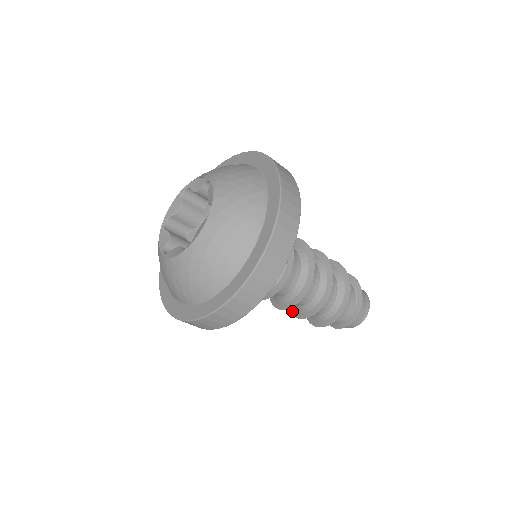
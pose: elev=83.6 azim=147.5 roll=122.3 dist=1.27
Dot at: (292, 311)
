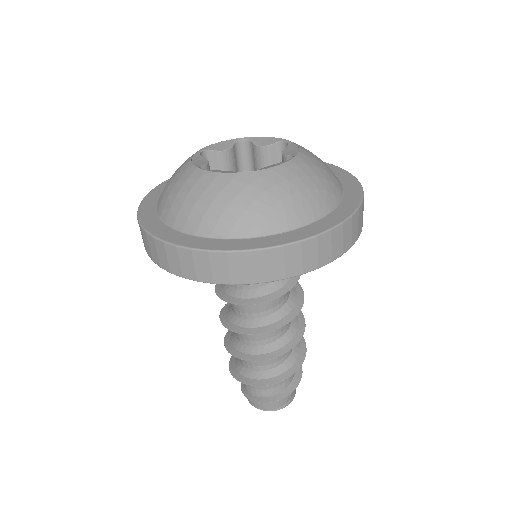
Dot at: (231, 349)
